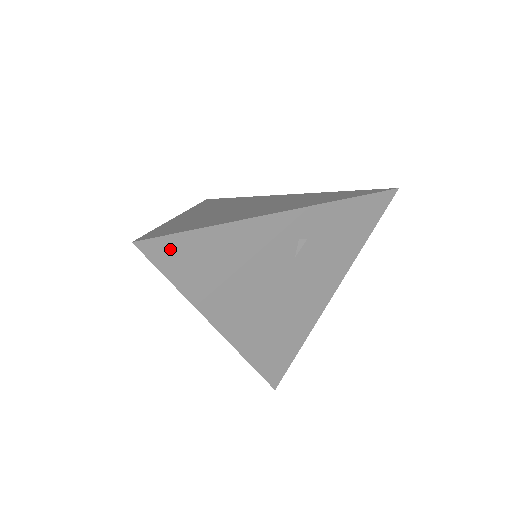
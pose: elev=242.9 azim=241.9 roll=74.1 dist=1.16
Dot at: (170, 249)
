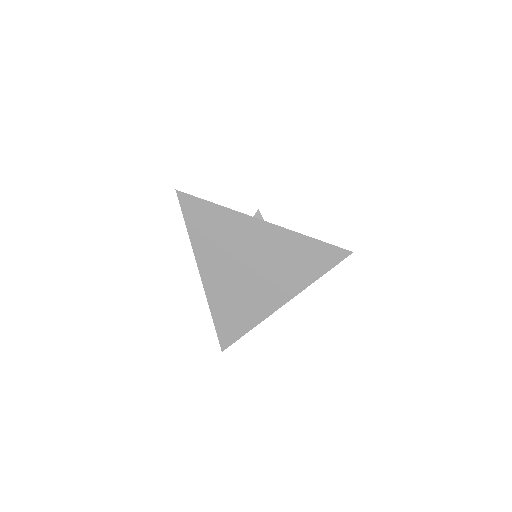
Dot at: occluded
